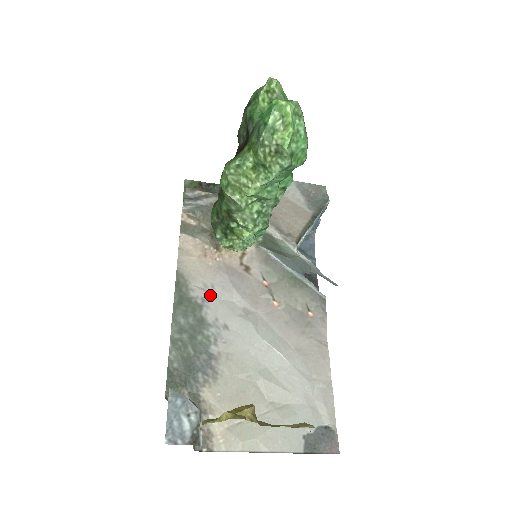
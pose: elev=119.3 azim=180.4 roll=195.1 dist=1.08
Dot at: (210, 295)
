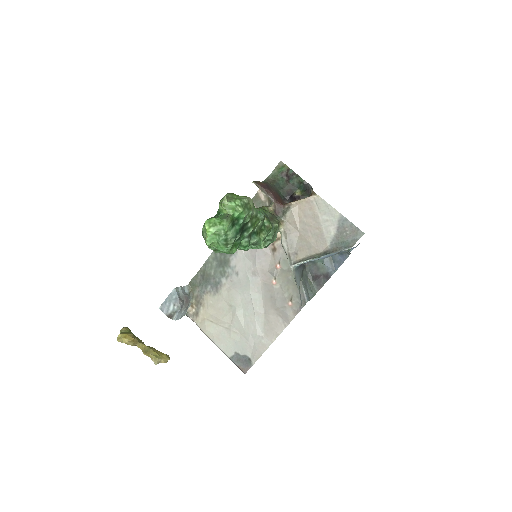
Dot at: (241, 251)
